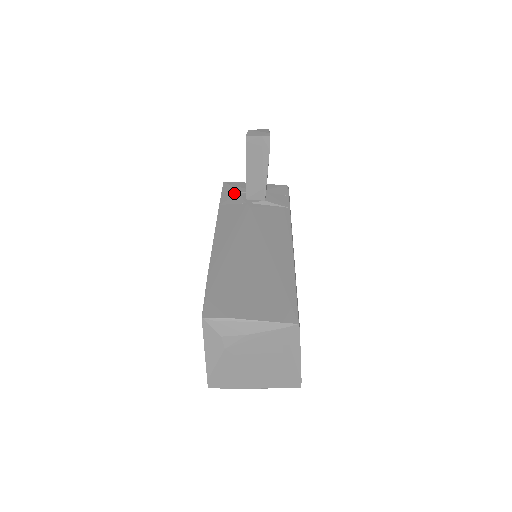
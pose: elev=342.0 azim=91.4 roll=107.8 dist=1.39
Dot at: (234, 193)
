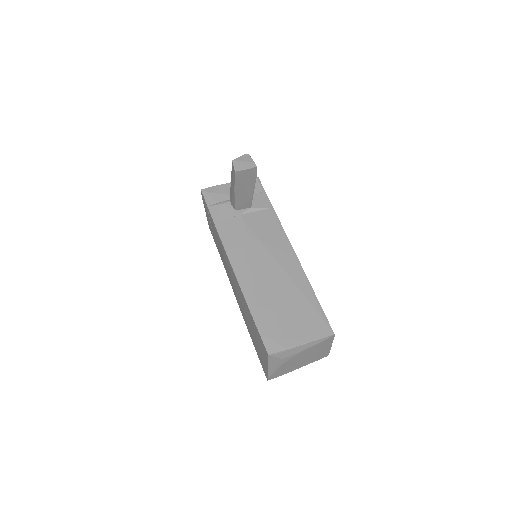
Dot at: (220, 204)
